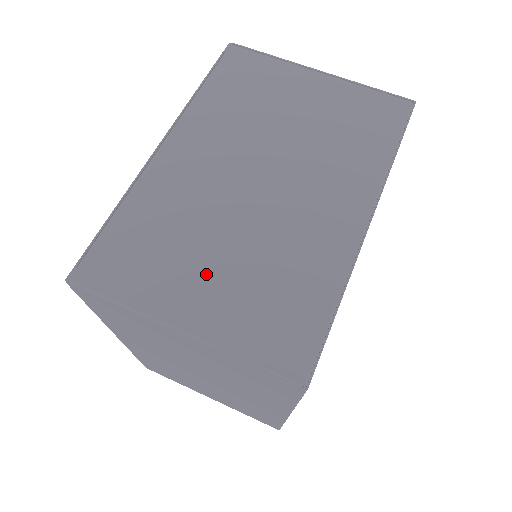
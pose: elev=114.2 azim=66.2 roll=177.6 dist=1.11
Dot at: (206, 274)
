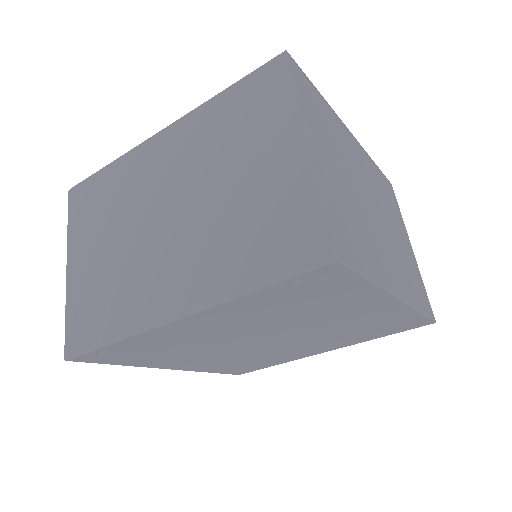
Dot at: (334, 166)
